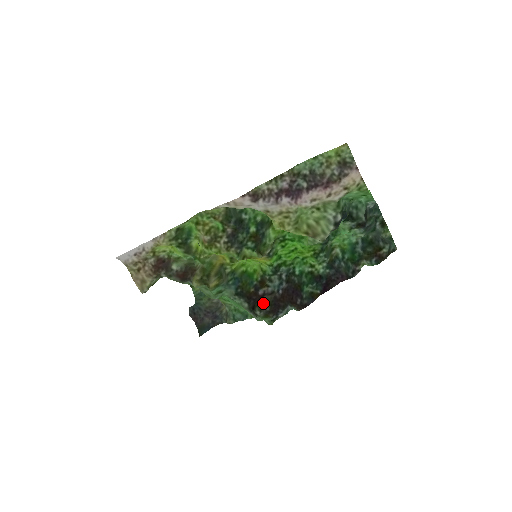
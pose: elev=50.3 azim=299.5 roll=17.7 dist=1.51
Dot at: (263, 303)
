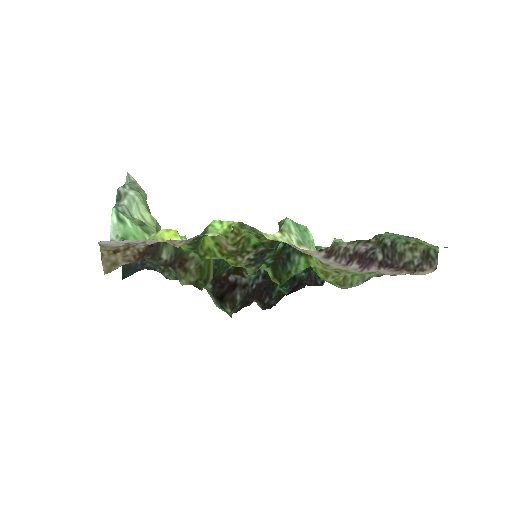
Dot at: (236, 300)
